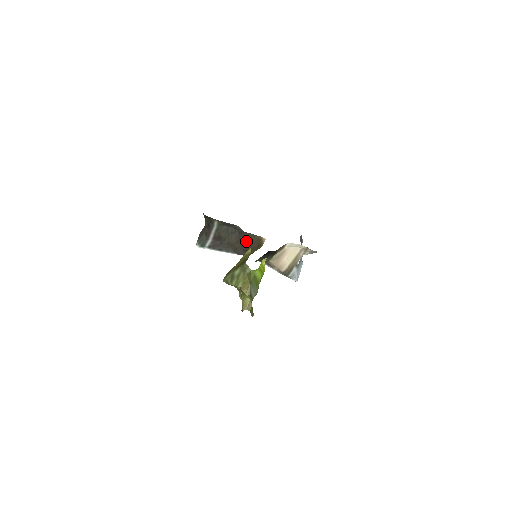
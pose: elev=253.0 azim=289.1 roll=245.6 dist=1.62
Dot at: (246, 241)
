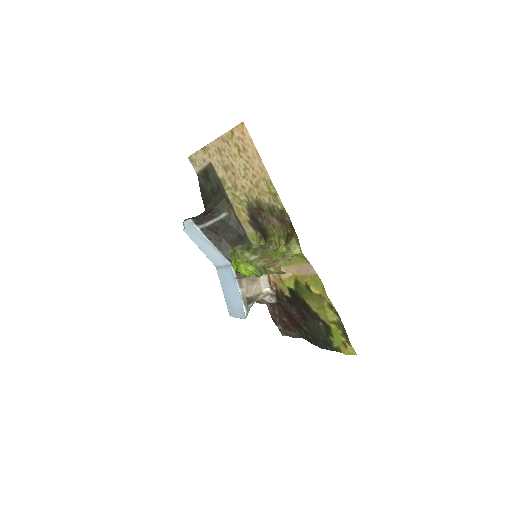
Dot at: occluded
